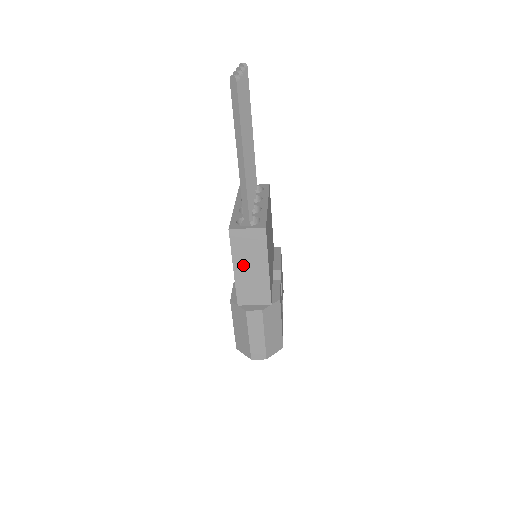
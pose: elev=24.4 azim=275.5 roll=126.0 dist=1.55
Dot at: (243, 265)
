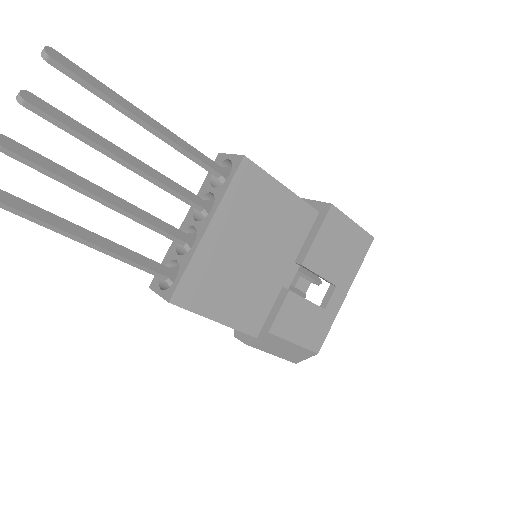
Dot at: occluded
